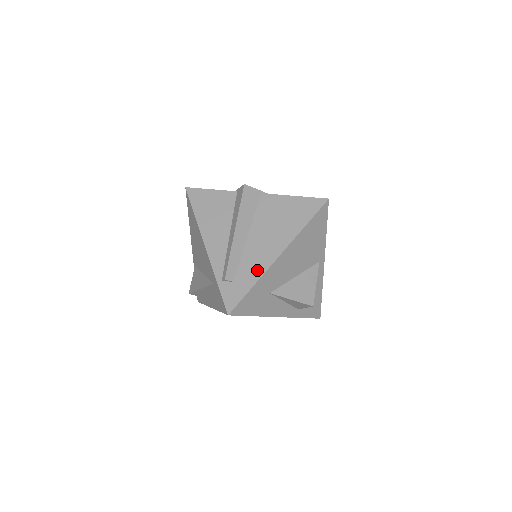
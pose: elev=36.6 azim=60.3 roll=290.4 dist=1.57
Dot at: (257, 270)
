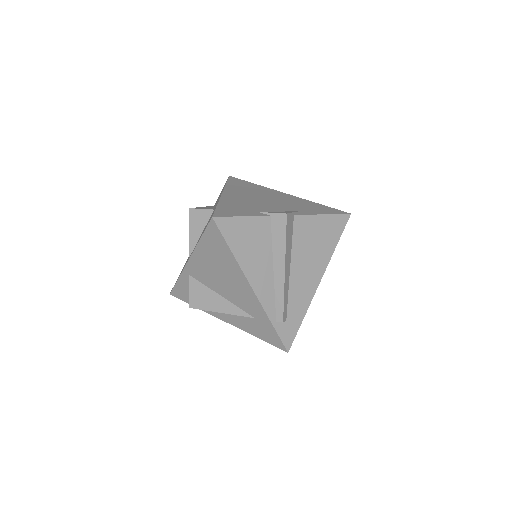
Dot at: (304, 302)
